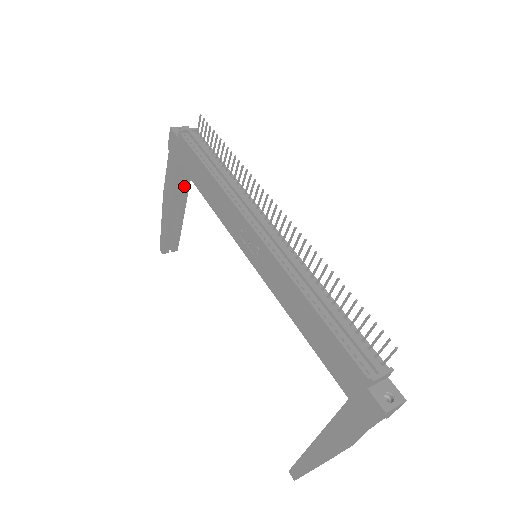
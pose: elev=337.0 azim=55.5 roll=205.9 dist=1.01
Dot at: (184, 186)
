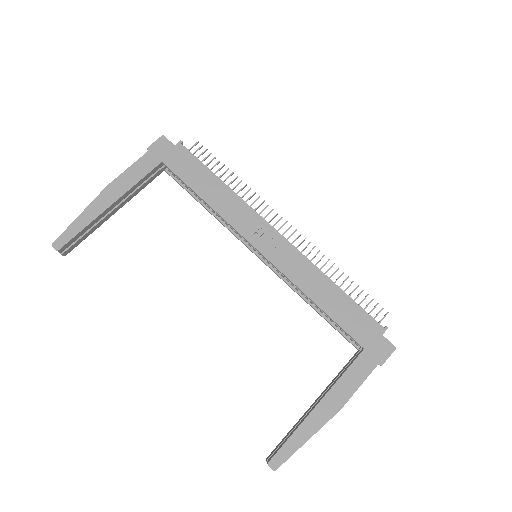
Dot at: (138, 189)
